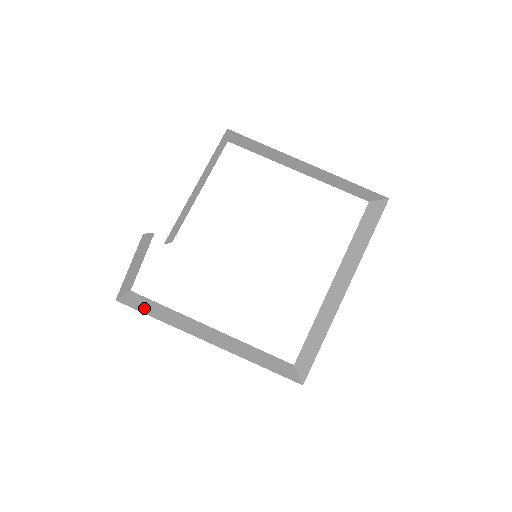
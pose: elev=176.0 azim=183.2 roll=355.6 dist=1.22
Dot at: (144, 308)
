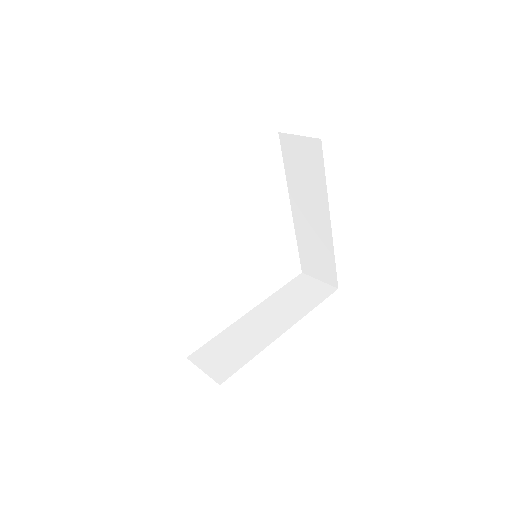
Dot at: (228, 363)
